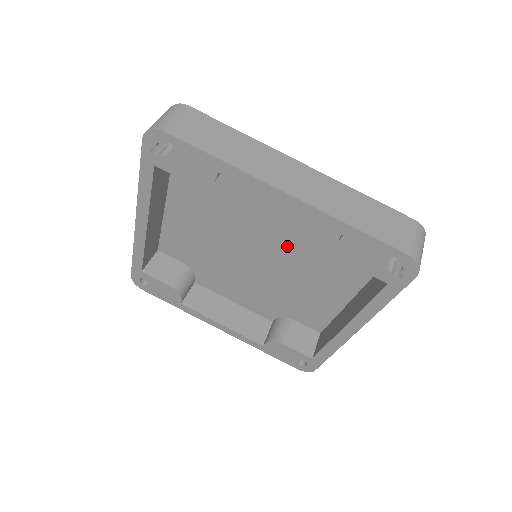
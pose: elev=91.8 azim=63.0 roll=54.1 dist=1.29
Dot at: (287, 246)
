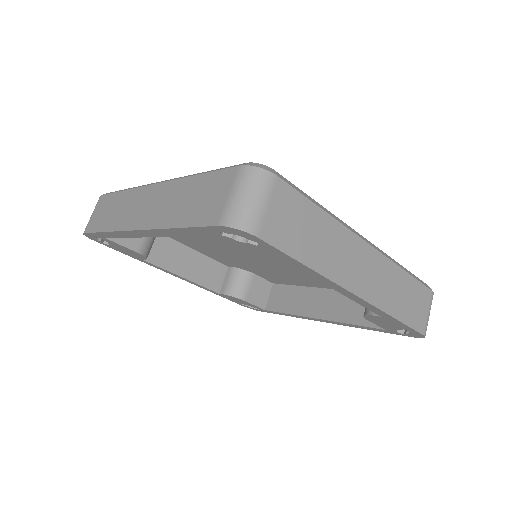
Dot at: occluded
